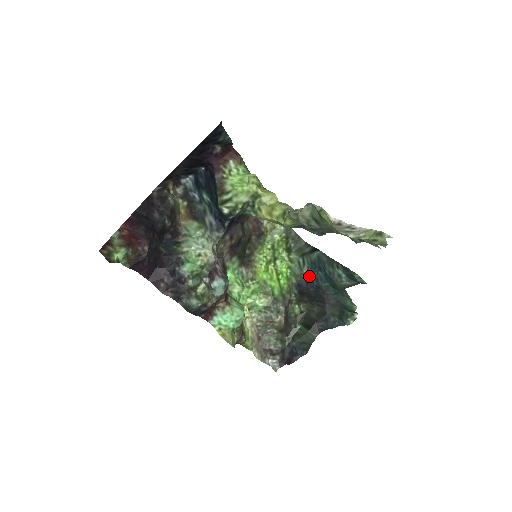
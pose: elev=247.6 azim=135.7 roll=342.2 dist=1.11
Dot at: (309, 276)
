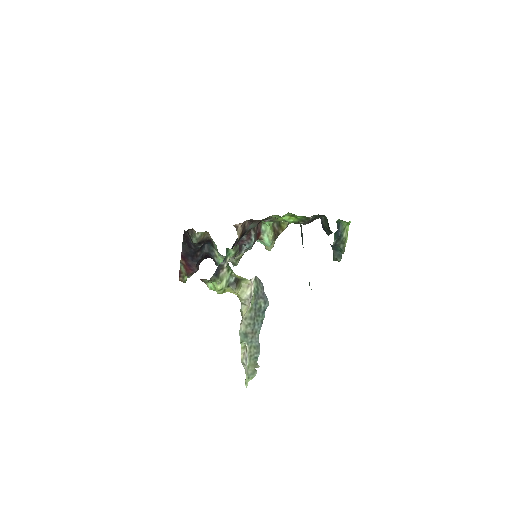
Dot at: occluded
